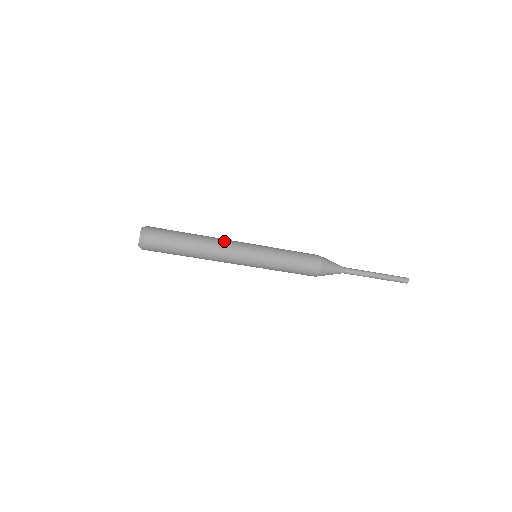
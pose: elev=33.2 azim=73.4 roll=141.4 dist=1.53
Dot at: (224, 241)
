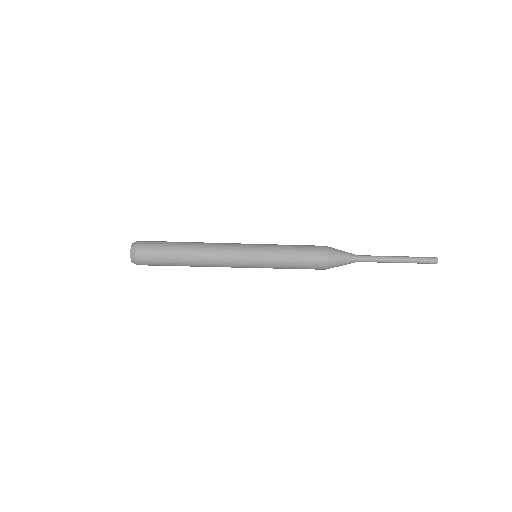
Dot at: (218, 243)
